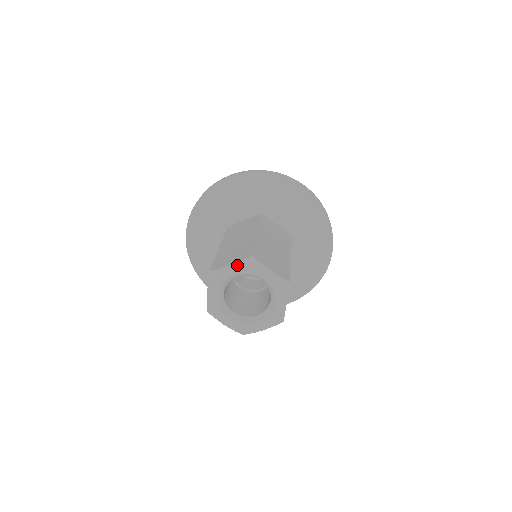
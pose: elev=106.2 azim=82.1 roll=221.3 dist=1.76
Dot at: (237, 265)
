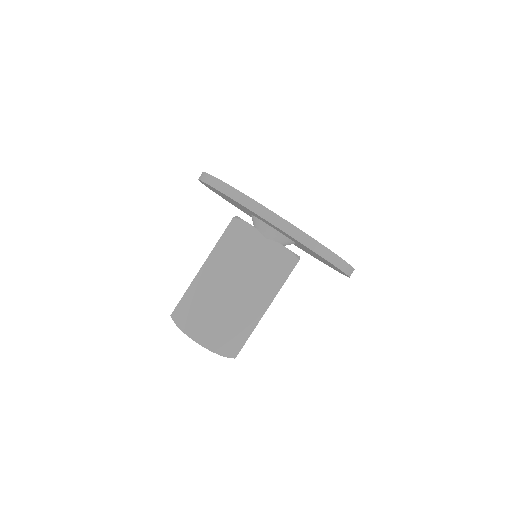
Dot at: (188, 335)
